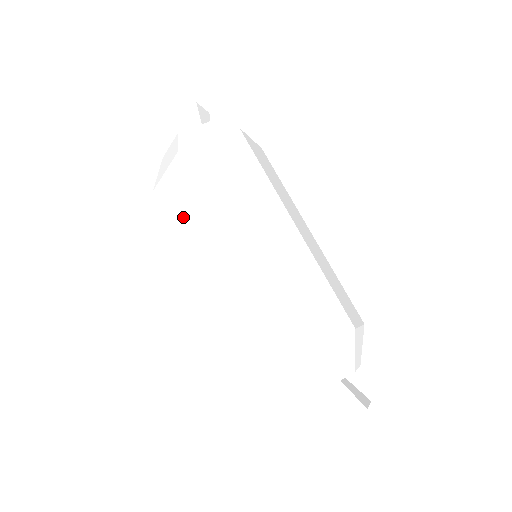
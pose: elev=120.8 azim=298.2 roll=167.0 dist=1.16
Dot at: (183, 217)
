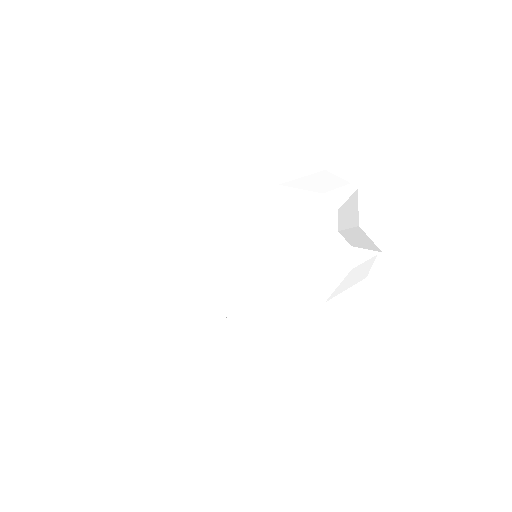
Dot at: (186, 262)
